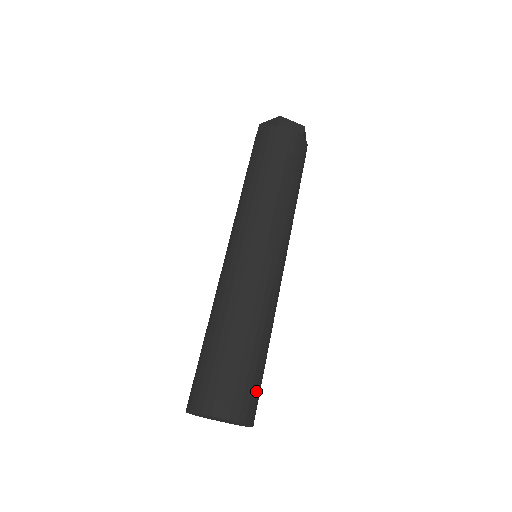
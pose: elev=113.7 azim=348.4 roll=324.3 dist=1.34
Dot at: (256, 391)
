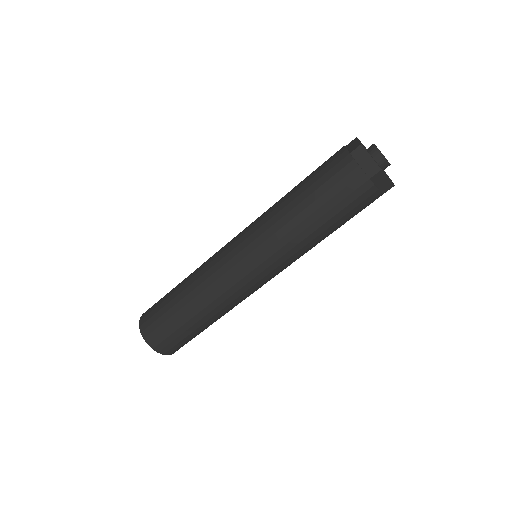
Dot at: occluded
